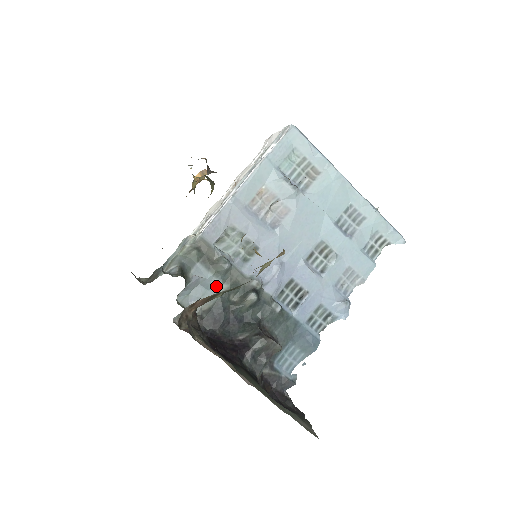
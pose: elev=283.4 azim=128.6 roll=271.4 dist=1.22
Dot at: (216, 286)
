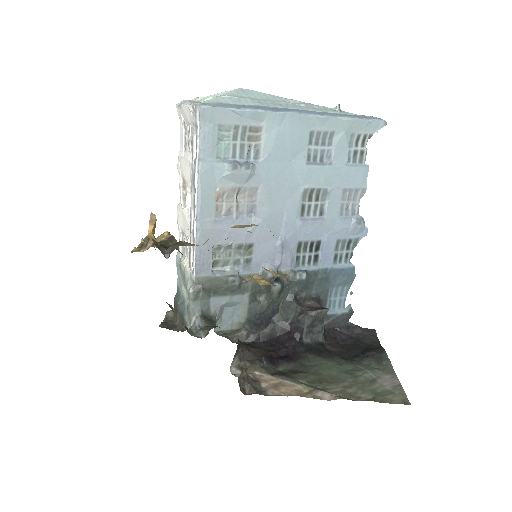
Dot at: (239, 300)
